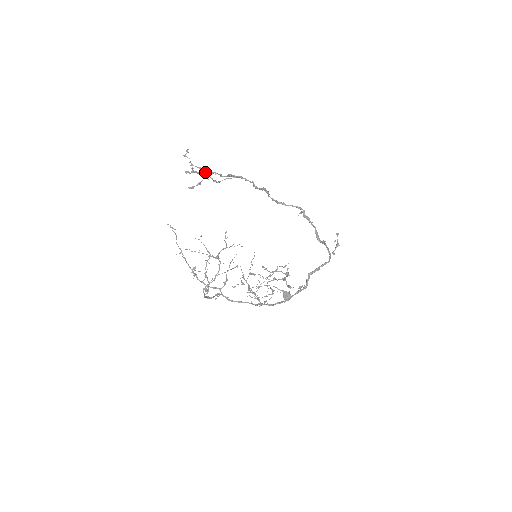
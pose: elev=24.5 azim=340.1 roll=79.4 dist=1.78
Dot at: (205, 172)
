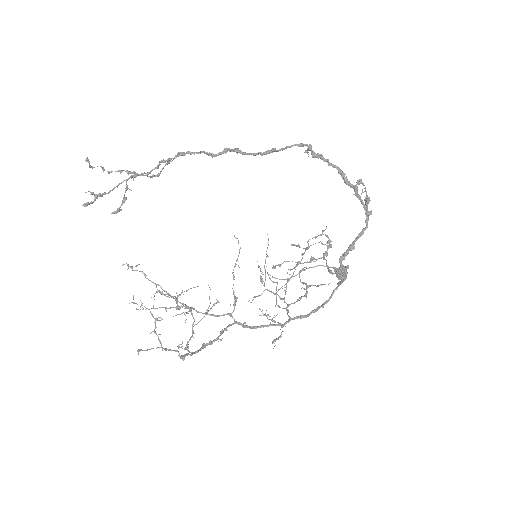
Dot at: (116, 186)
